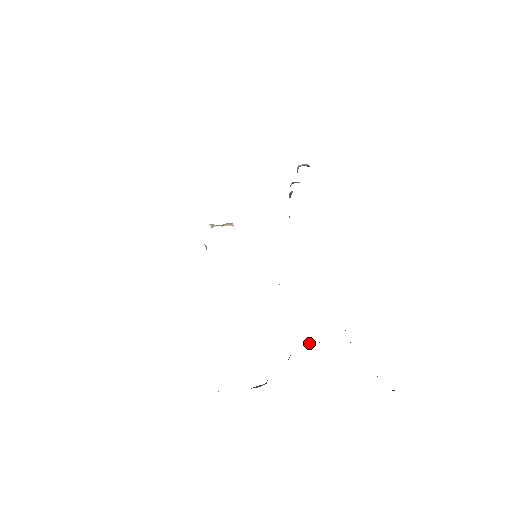
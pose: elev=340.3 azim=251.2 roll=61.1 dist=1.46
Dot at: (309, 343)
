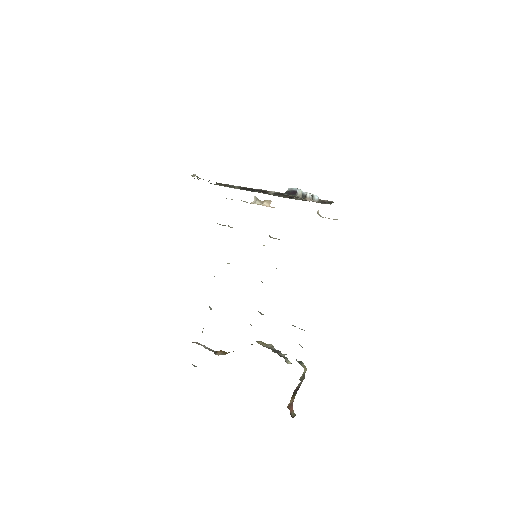
Dot at: (267, 344)
